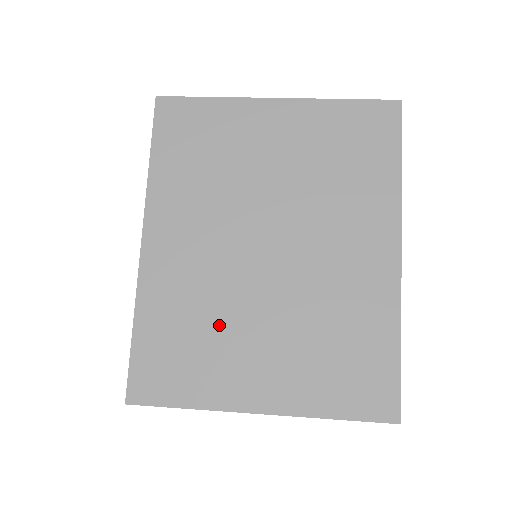
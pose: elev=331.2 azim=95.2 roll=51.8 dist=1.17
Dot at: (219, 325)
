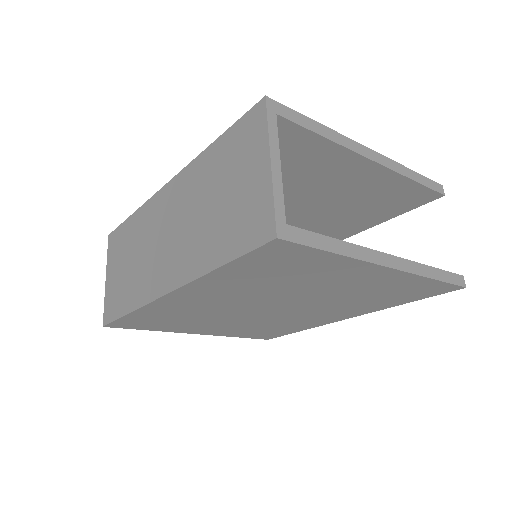
Dot at: occluded
